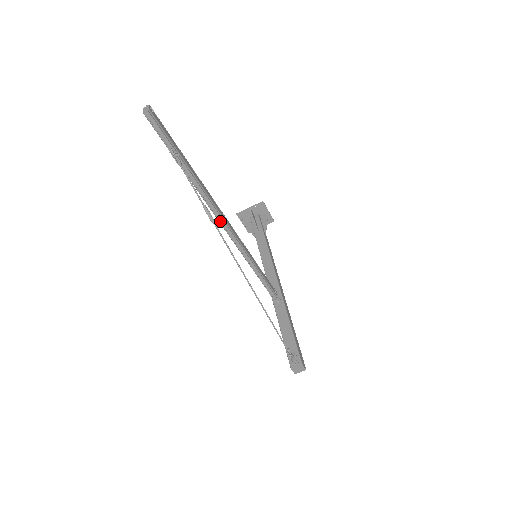
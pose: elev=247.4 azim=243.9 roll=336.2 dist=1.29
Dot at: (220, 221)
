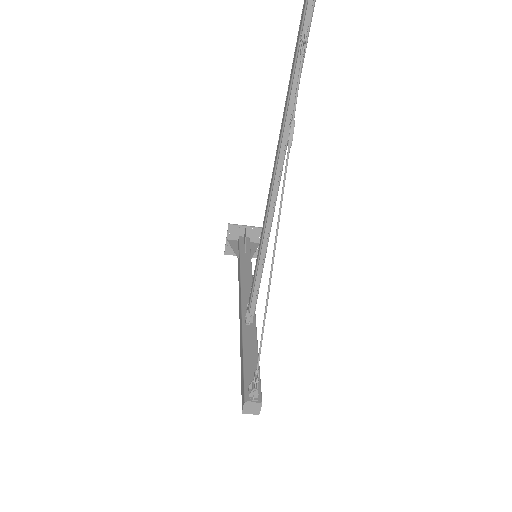
Dot at: (277, 167)
